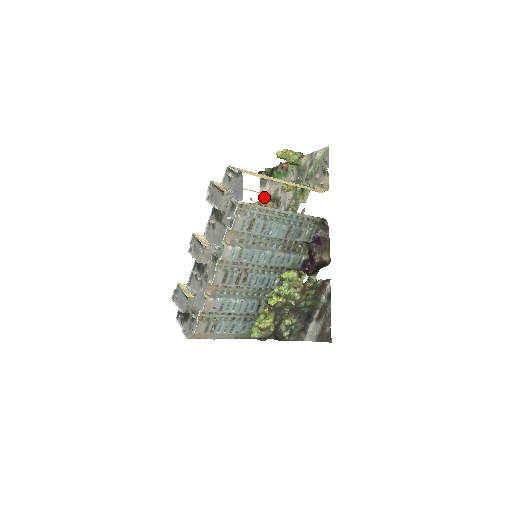
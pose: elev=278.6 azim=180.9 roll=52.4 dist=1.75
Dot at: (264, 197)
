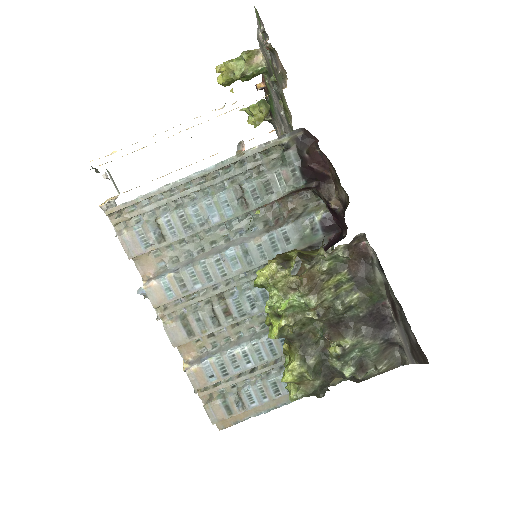
Dot at: occluded
